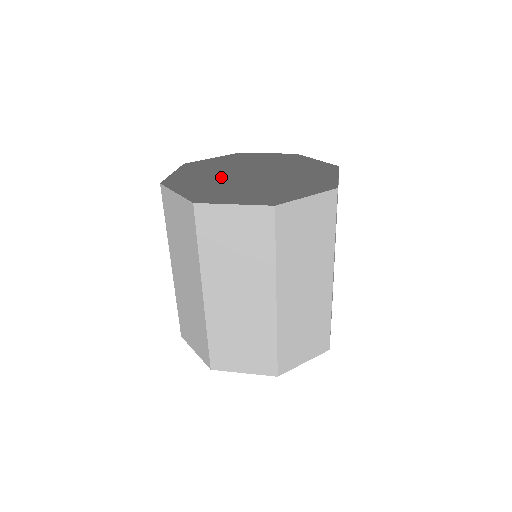
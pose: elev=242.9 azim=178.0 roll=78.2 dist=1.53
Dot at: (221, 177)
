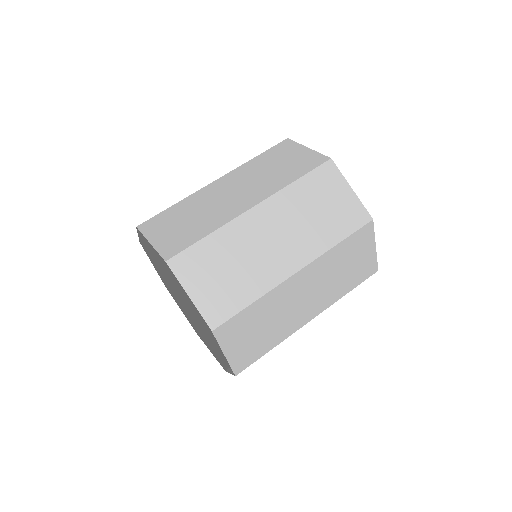
Dot at: occluded
